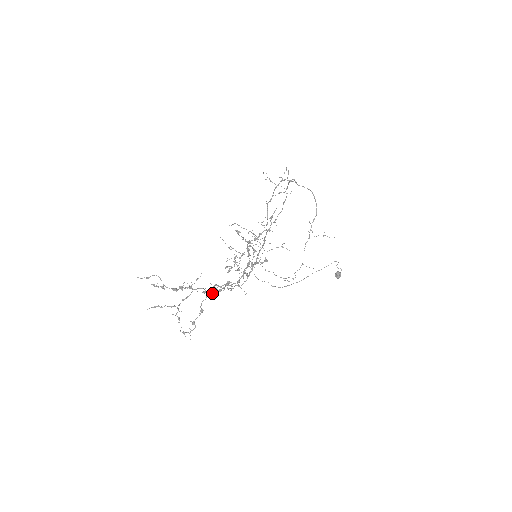
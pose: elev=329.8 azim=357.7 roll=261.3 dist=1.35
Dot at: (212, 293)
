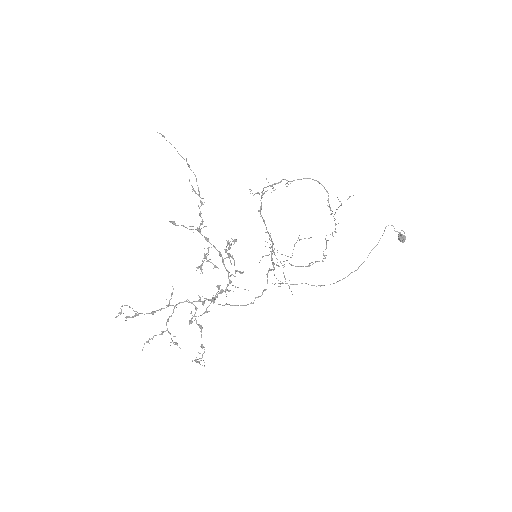
Dot at: (203, 304)
